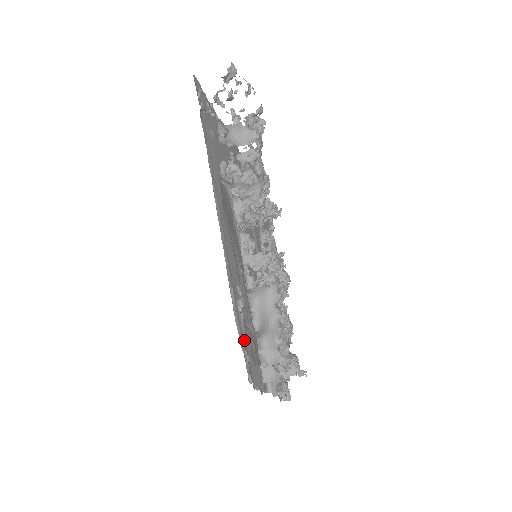
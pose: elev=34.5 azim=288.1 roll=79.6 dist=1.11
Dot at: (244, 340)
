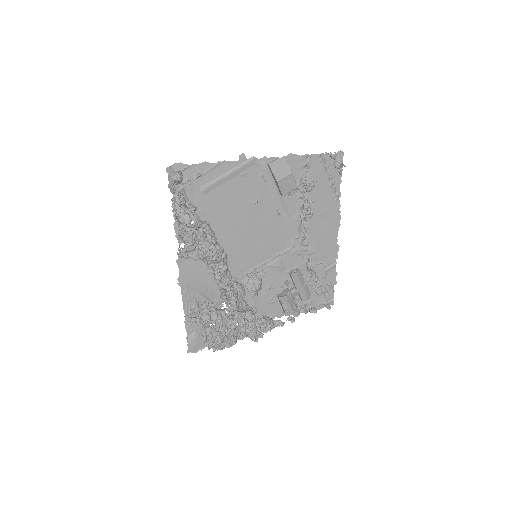
Dot at: (253, 300)
